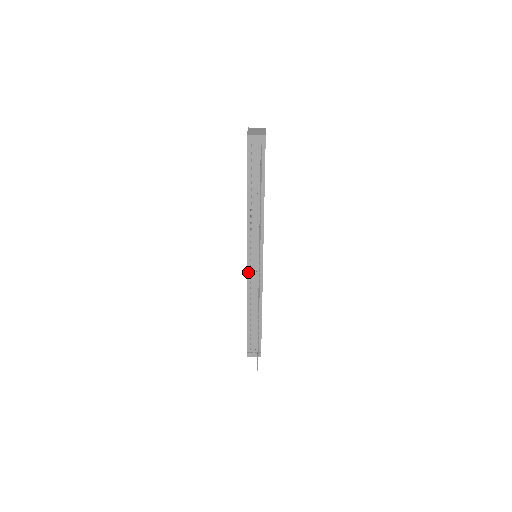
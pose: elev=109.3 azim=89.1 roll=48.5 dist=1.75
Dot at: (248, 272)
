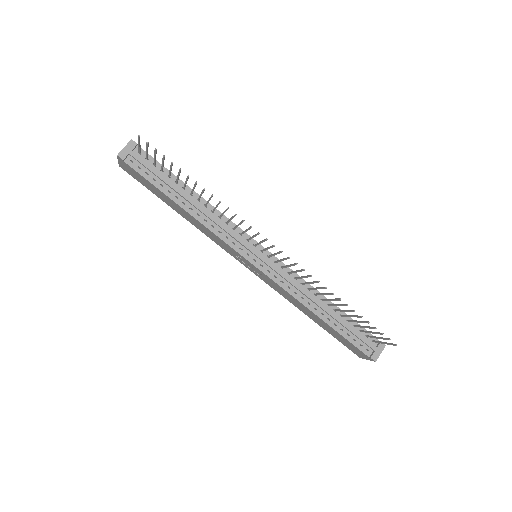
Dot at: (267, 274)
